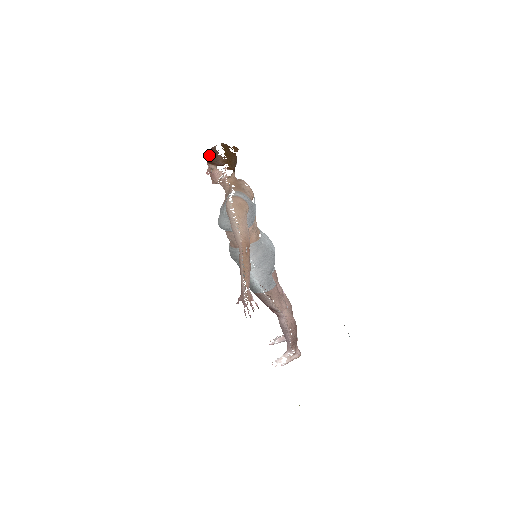
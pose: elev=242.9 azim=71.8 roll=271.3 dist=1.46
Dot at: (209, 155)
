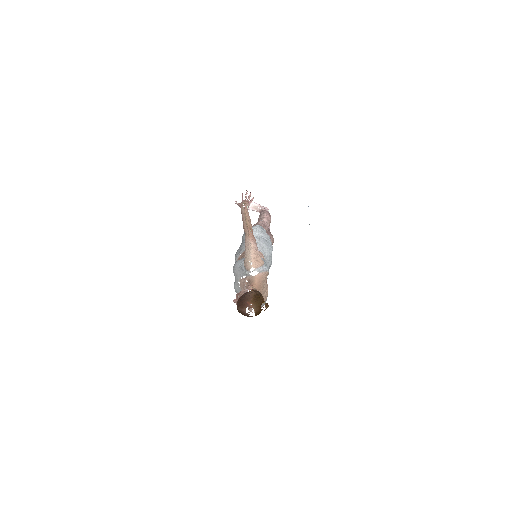
Dot at: occluded
